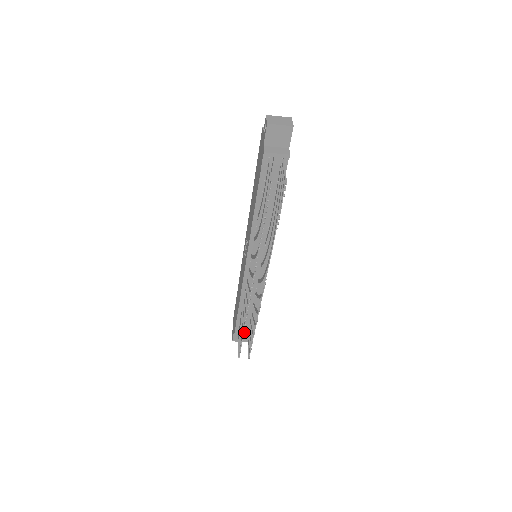
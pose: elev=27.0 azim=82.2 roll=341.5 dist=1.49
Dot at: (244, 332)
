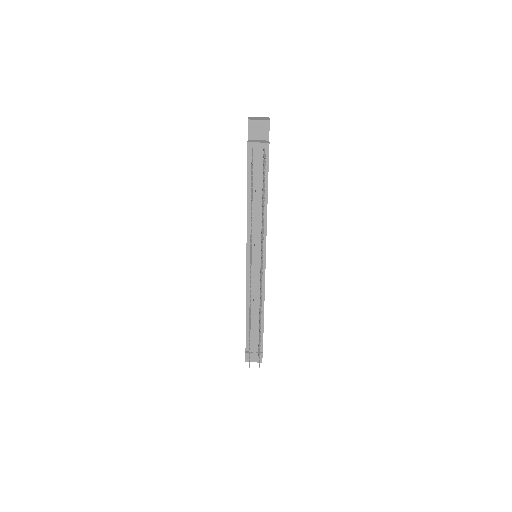
Dot at: (254, 346)
